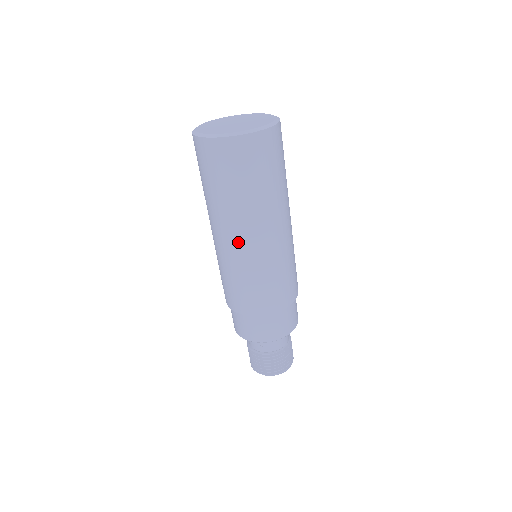
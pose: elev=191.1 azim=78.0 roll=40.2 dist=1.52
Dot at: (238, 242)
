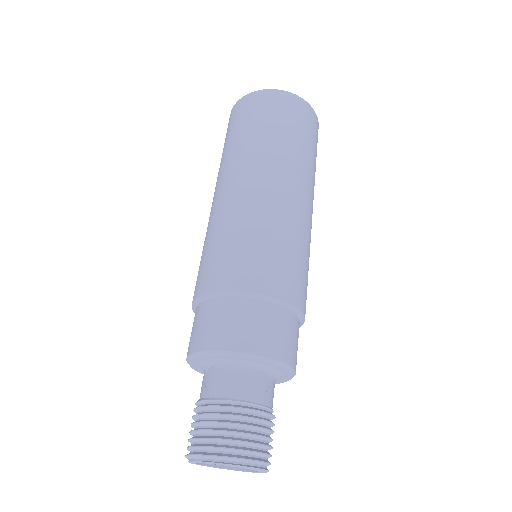
Dot at: (218, 194)
